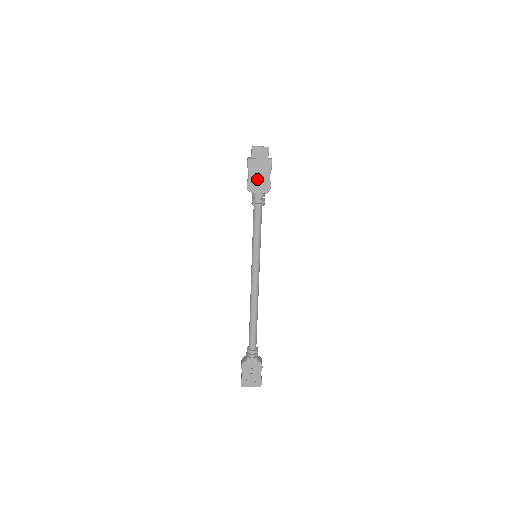
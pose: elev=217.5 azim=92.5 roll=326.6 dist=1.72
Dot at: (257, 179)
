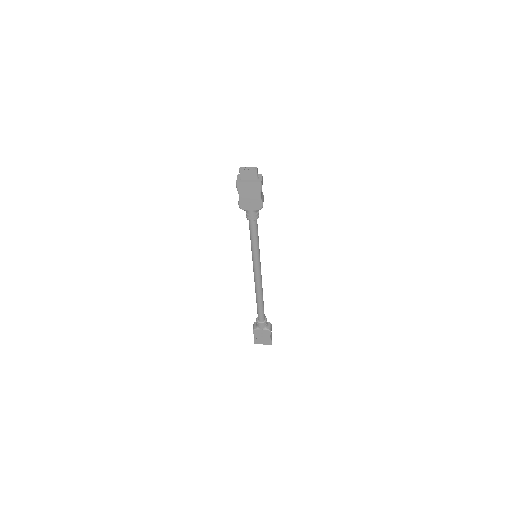
Dot at: (248, 199)
